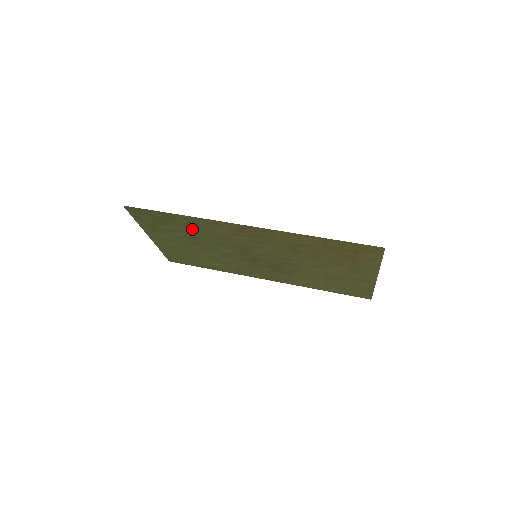
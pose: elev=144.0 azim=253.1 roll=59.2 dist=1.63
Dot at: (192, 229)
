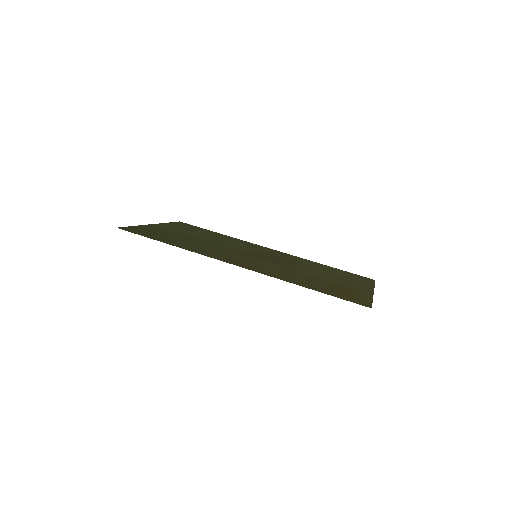
Dot at: (188, 243)
